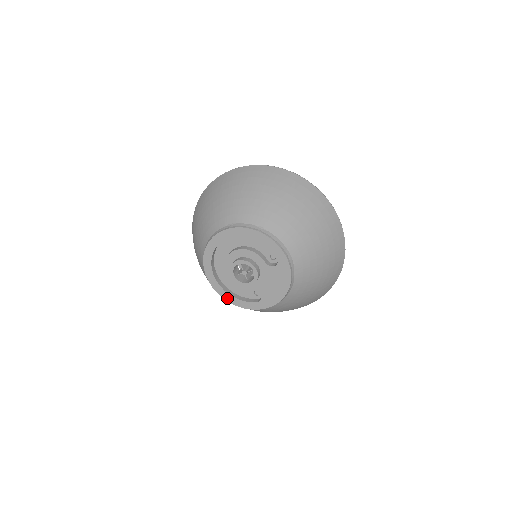
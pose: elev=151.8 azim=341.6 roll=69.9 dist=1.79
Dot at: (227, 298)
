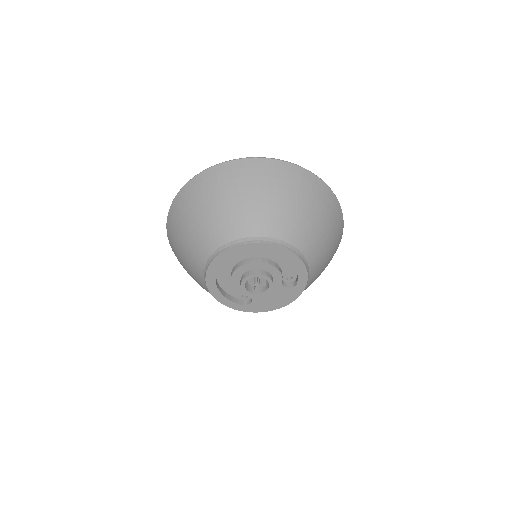
Dot at: (213, 292)
